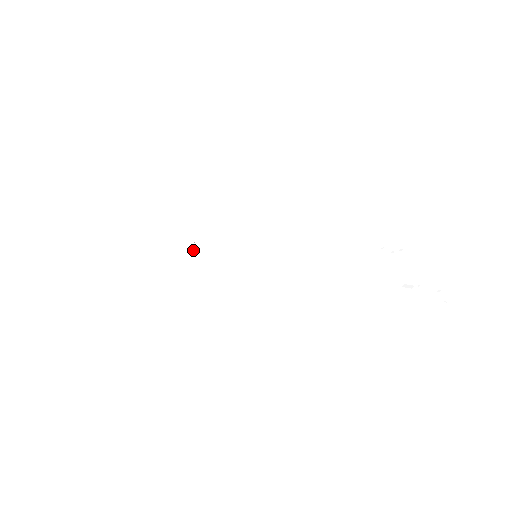
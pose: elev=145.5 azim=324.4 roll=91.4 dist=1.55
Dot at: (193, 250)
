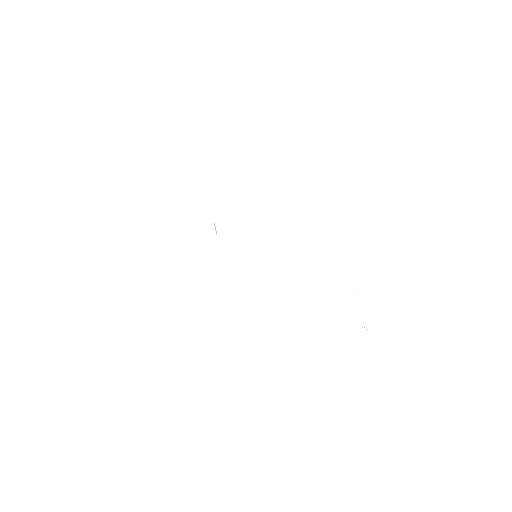
Dot at: (213, 233)
